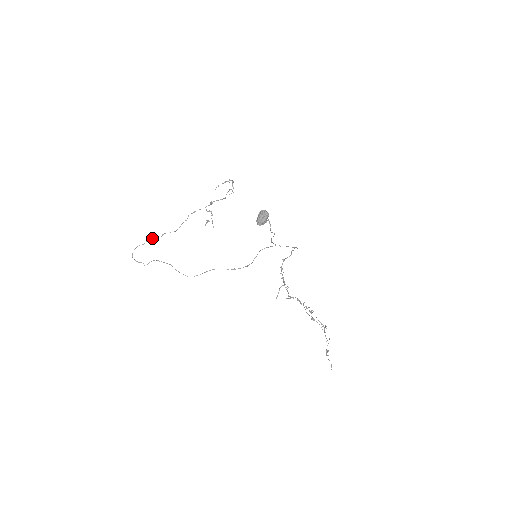
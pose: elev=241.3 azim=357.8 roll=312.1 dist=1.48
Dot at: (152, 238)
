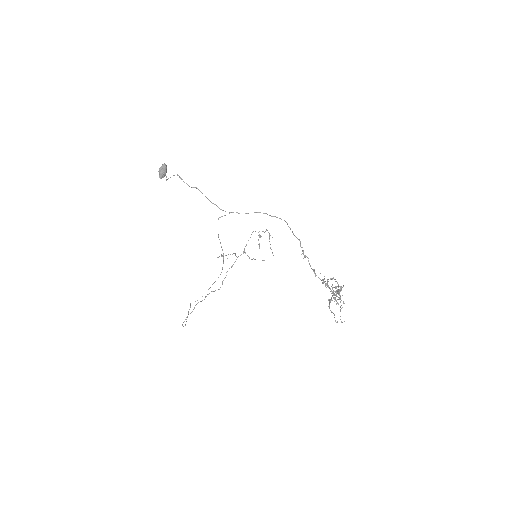
Dot at: (197, 303)
